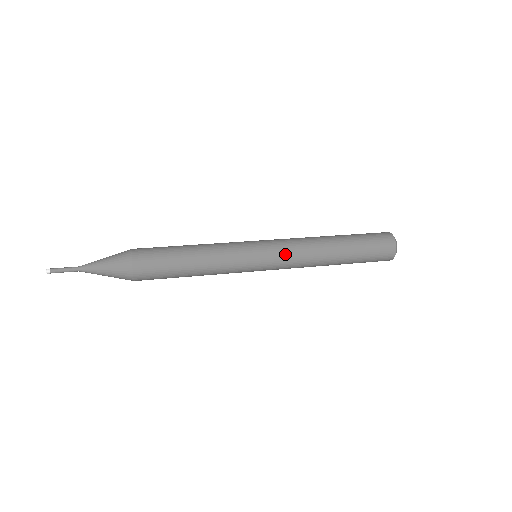
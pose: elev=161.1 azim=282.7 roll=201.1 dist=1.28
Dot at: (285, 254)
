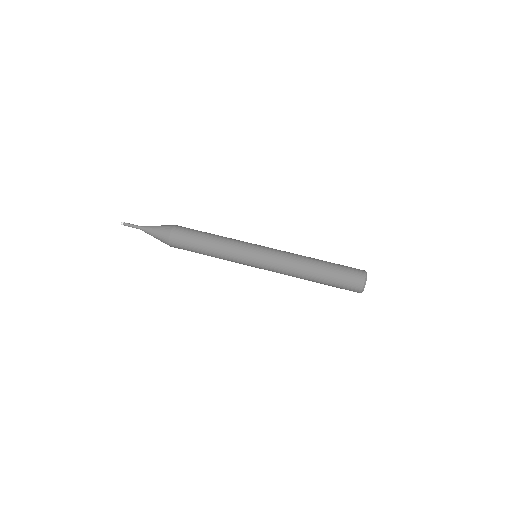
Dot at: (274, 261)
